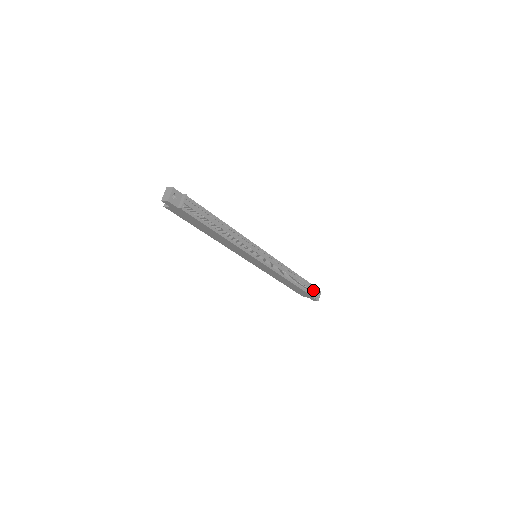
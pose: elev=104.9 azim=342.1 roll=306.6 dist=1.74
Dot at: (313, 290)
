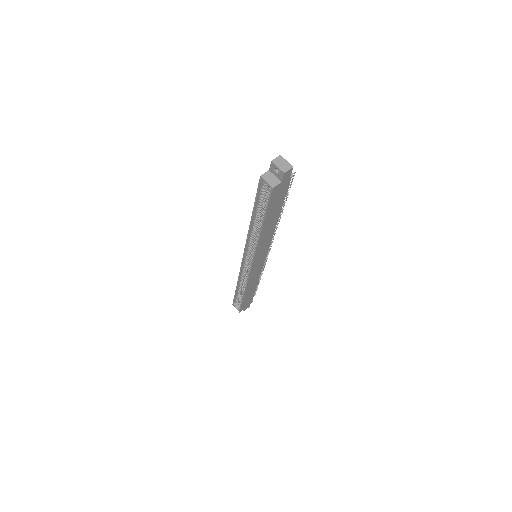
Dot at: occluded
